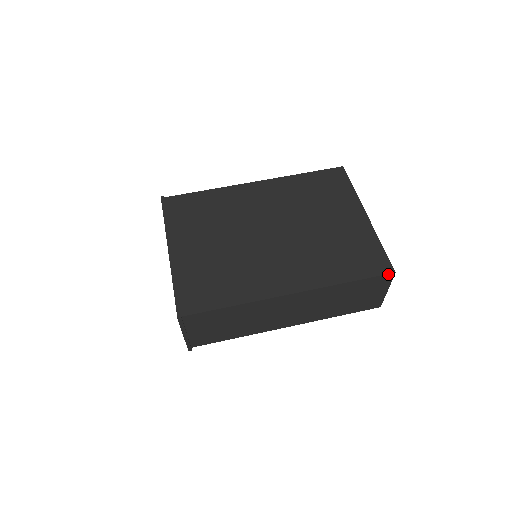
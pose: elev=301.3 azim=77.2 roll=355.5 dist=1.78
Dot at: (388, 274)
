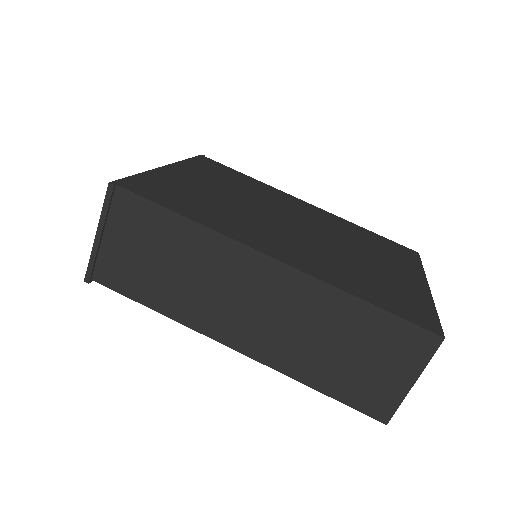
Dot at: (432, 333)
